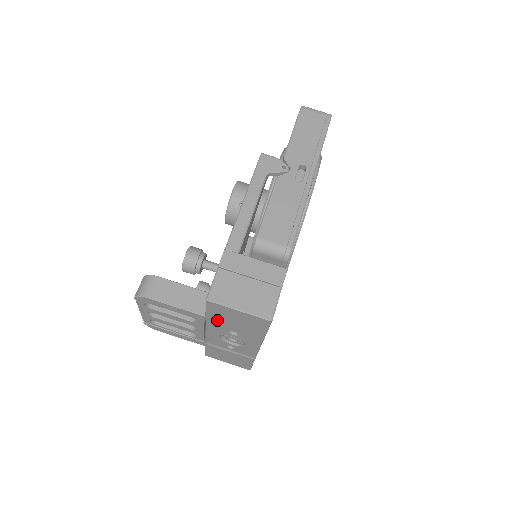
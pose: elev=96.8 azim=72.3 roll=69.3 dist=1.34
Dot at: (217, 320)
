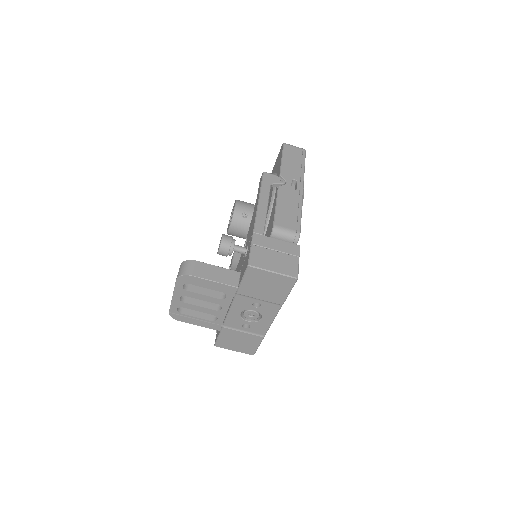
Dot at: (248, 290)
